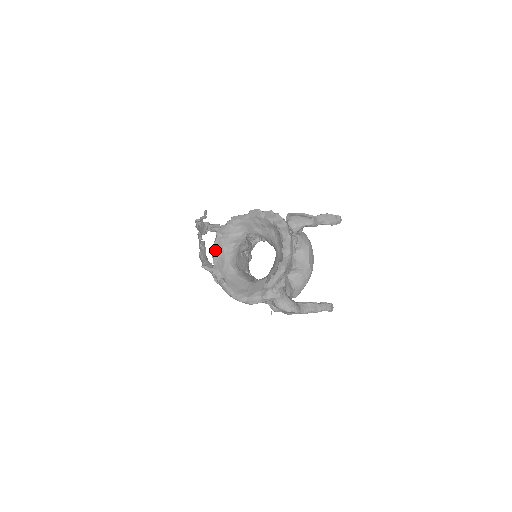
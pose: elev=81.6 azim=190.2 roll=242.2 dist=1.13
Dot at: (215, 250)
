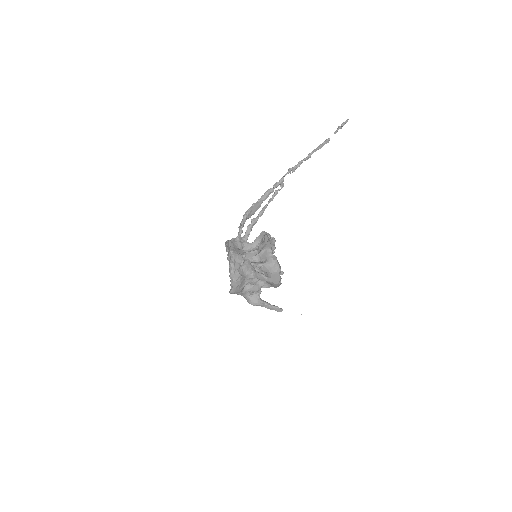
Dot at: (226, 251)
